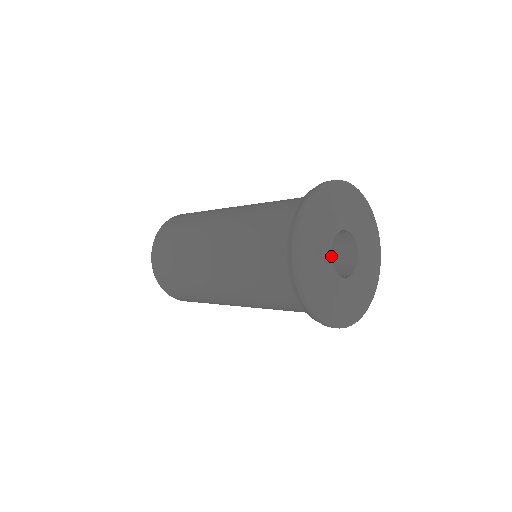
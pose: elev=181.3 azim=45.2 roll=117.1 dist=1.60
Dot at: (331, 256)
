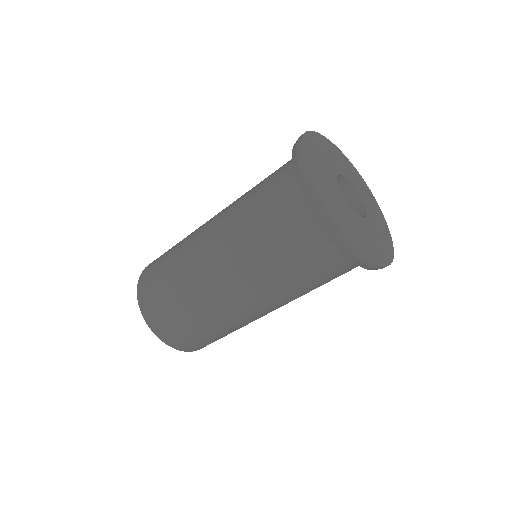
Dot at: occluded
